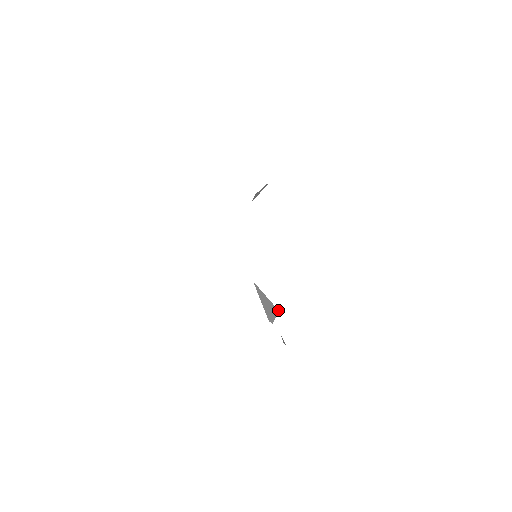
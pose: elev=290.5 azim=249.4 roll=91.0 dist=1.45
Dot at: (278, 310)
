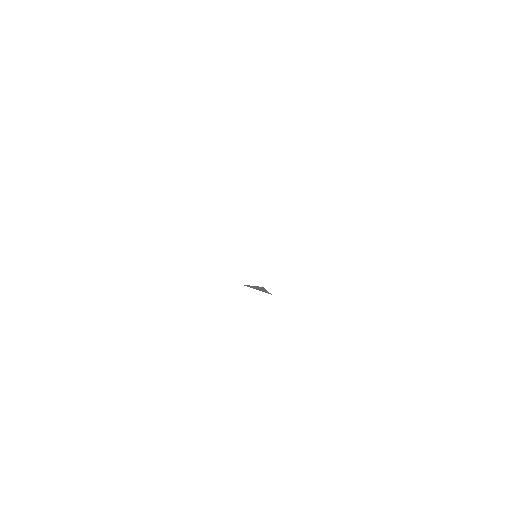
Dot at: (262, 287)
